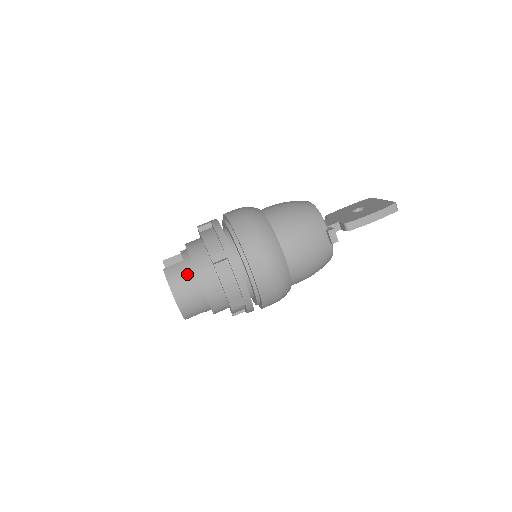
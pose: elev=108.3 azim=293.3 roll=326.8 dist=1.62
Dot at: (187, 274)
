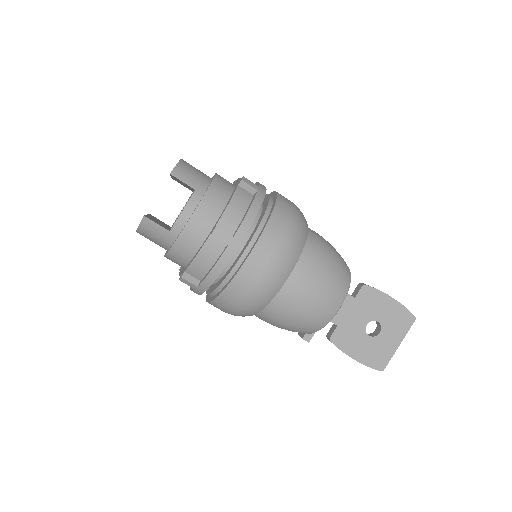
Dot at: (161, 242)
